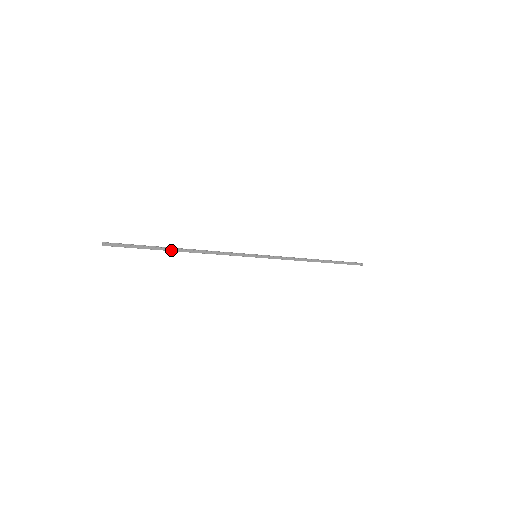
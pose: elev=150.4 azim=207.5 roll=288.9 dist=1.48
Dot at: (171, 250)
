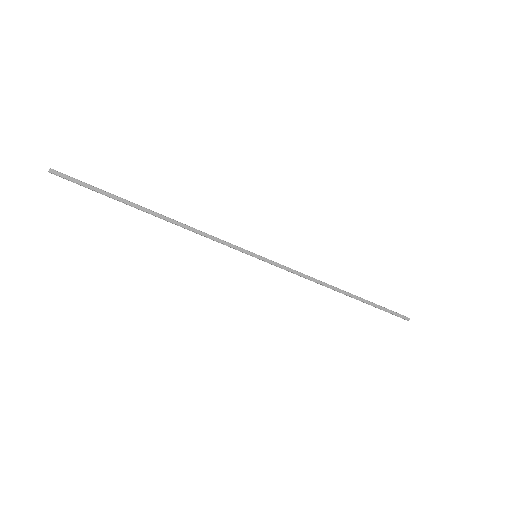
Dot at: (139, 208)
